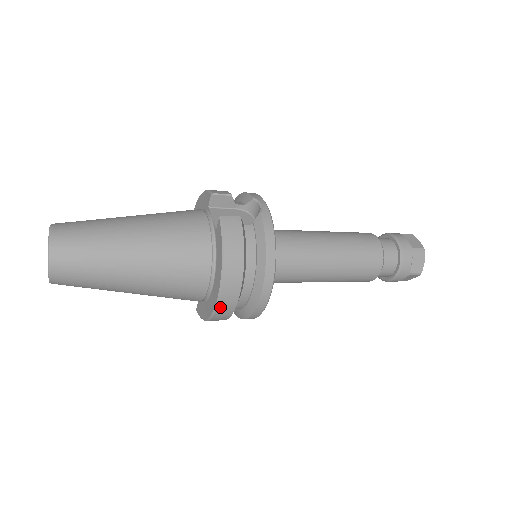
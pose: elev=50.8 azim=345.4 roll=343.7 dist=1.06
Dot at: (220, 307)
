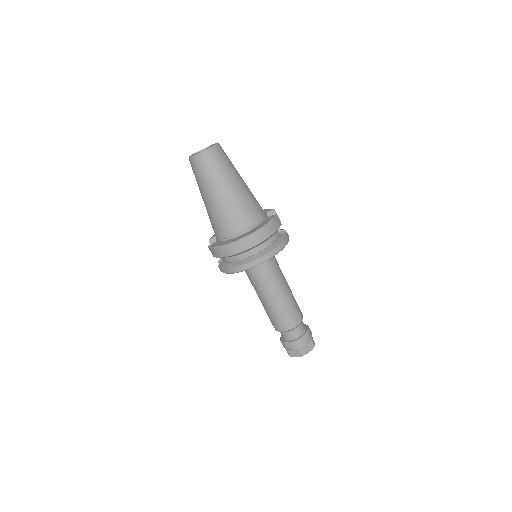
Dot at: (241, 242)
